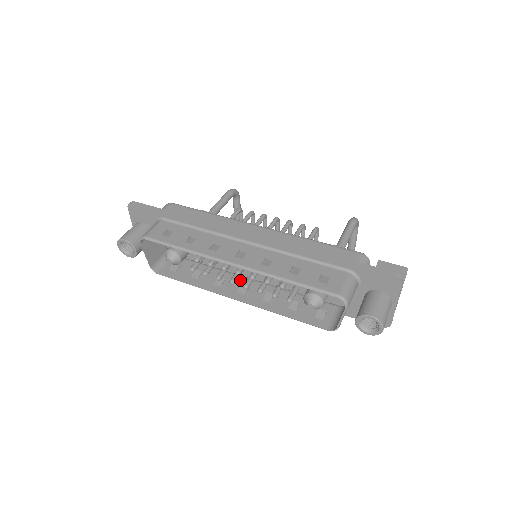
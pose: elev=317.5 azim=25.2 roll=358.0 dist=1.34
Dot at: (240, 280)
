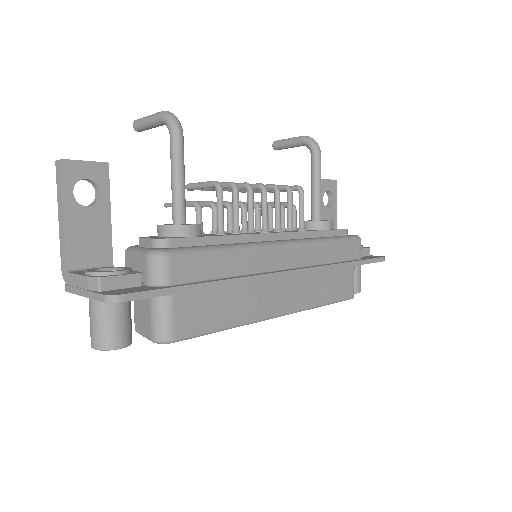
Dot at: occluded
